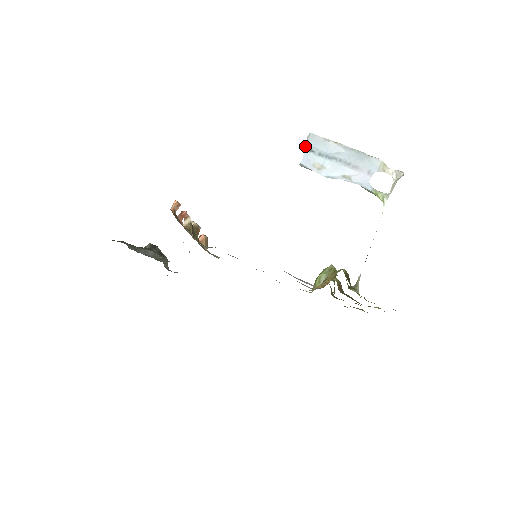
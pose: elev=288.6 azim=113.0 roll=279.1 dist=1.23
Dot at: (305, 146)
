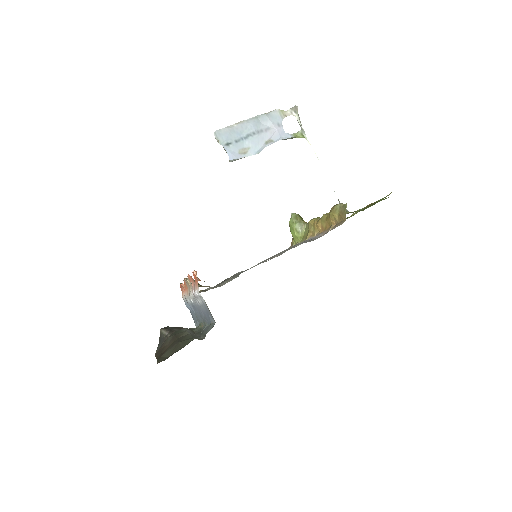
Dot at: occluded
